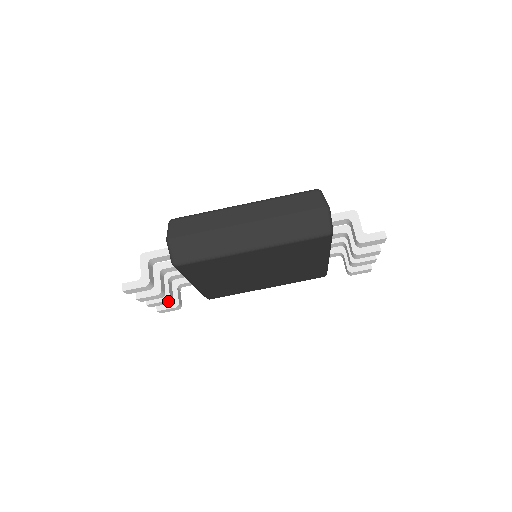
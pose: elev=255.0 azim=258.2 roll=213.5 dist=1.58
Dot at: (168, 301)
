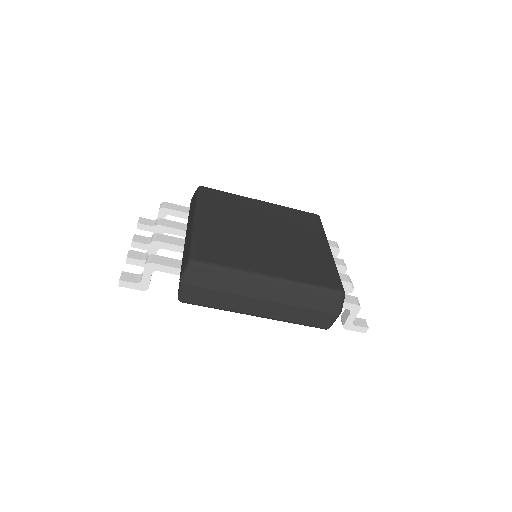
Dot at: occluded
